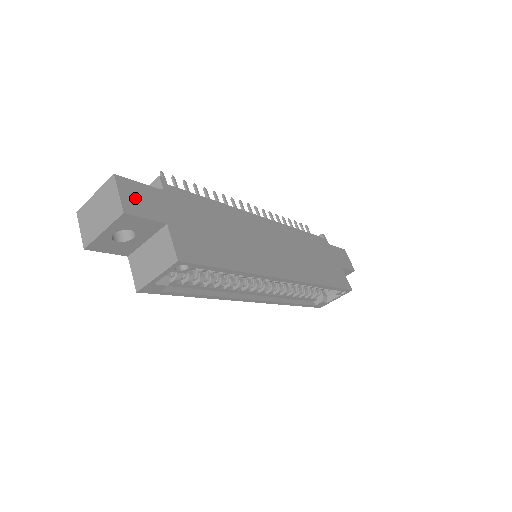
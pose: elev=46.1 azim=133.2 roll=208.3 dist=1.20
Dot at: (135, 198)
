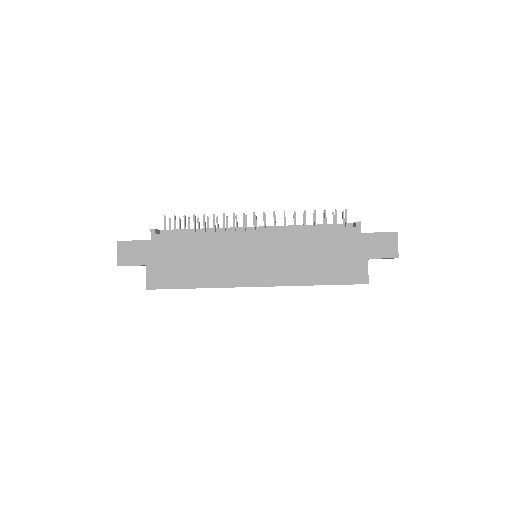
Dot at: (127, 253)
